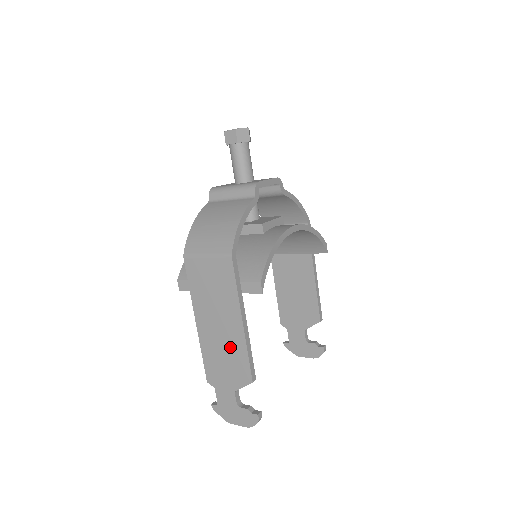
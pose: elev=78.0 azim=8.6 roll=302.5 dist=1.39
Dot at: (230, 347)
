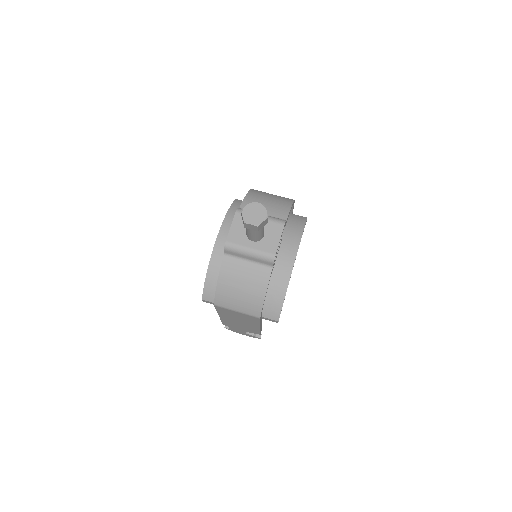
Dot at: (247, 327)
